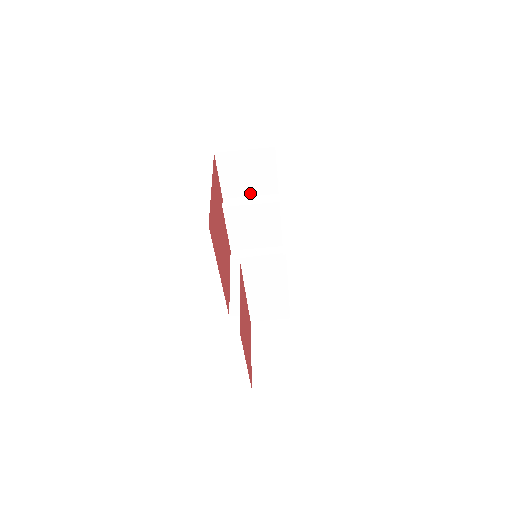
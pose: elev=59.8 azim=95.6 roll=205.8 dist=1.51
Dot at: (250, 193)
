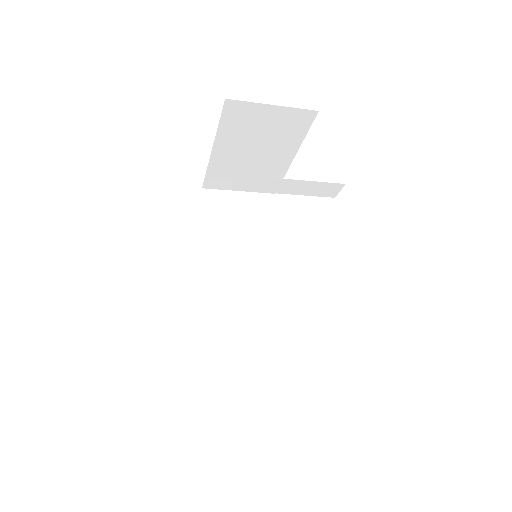
Dot at: occluded
